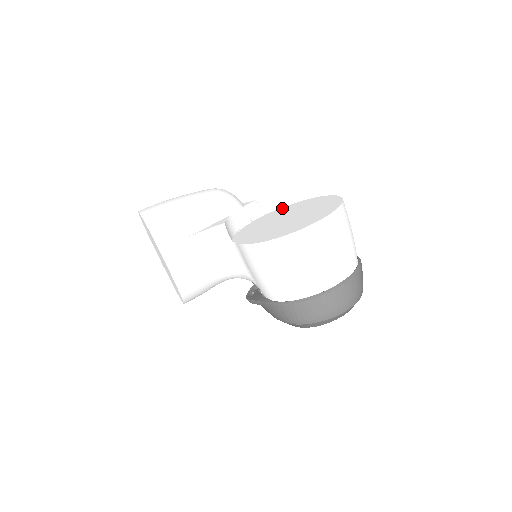
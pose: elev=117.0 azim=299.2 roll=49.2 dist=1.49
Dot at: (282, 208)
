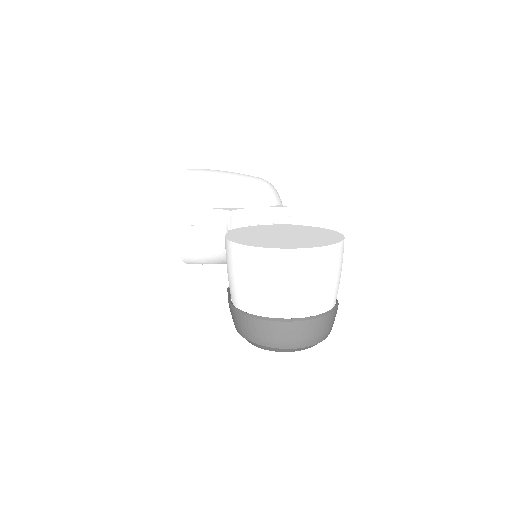
Dot at: (306, 226)
